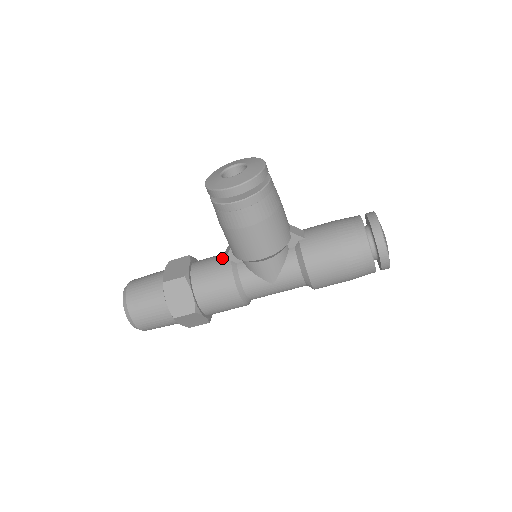
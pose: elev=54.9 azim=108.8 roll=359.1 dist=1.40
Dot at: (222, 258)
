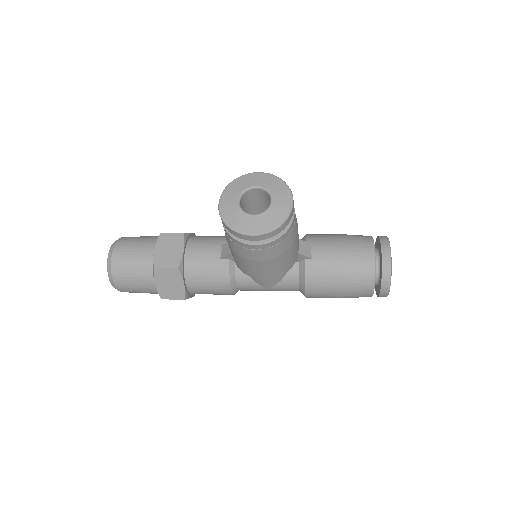
Dot at: (220, 252)
